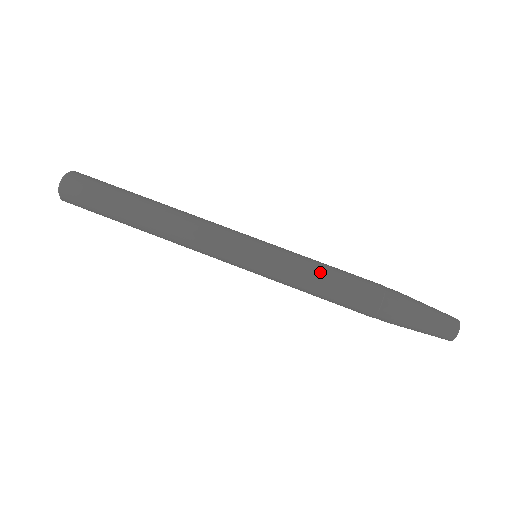
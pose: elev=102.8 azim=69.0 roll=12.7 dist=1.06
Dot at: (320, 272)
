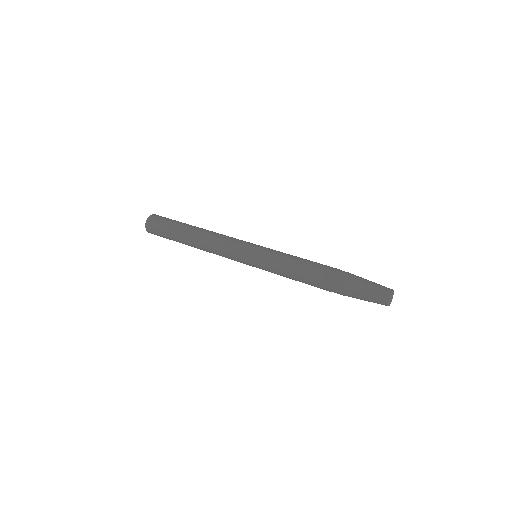
Dot at: occluded
